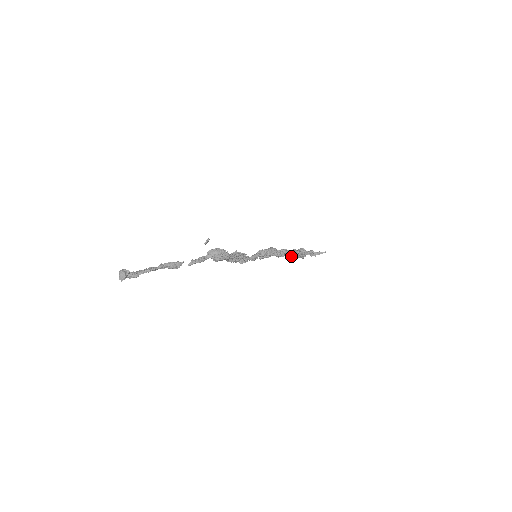
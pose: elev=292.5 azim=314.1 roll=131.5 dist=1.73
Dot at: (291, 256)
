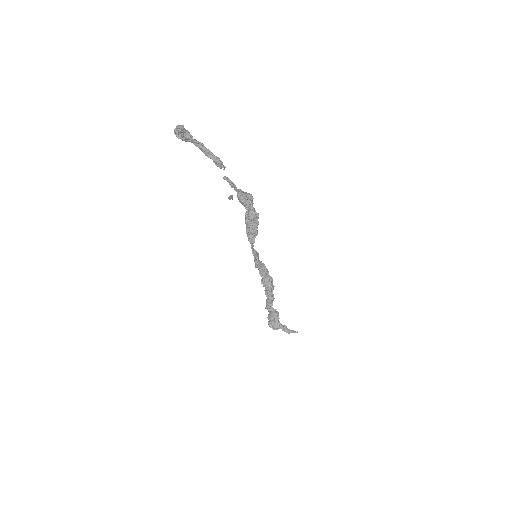
Dot at: occluded
